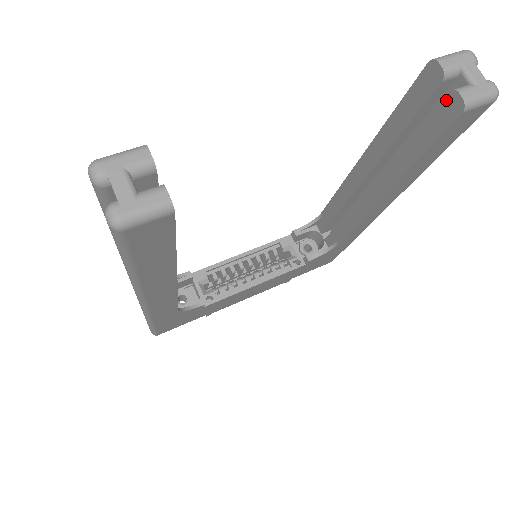
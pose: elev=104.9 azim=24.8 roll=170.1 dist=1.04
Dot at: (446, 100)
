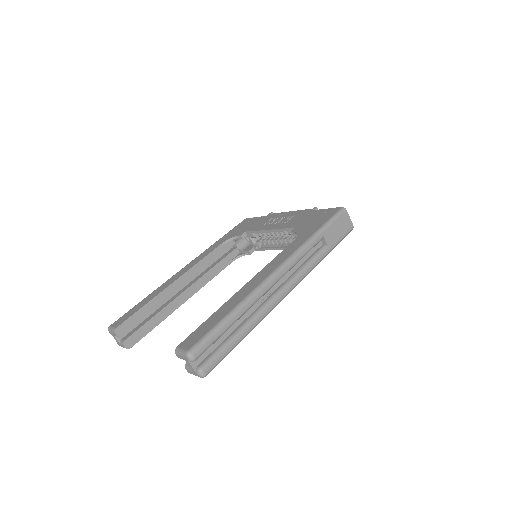
Dot at: occluded
